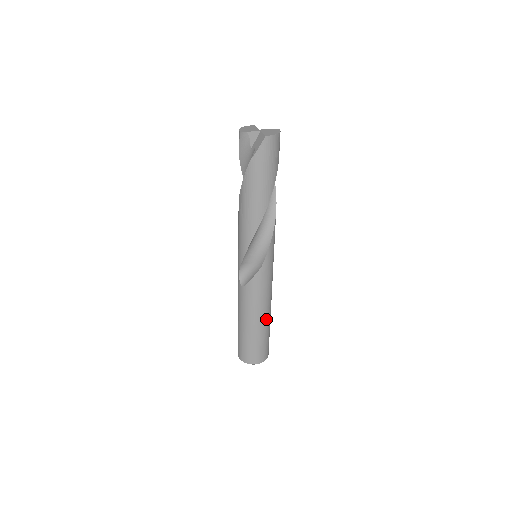
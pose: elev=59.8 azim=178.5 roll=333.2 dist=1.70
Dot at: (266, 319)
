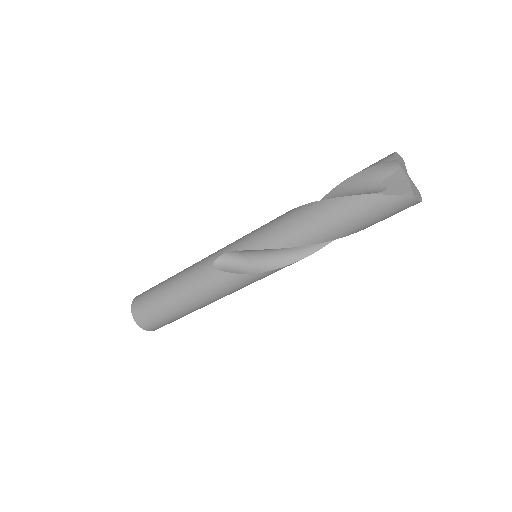
Dot at: (197, 308)
